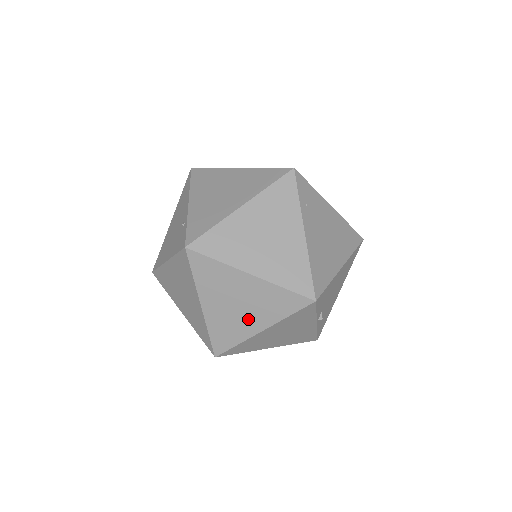
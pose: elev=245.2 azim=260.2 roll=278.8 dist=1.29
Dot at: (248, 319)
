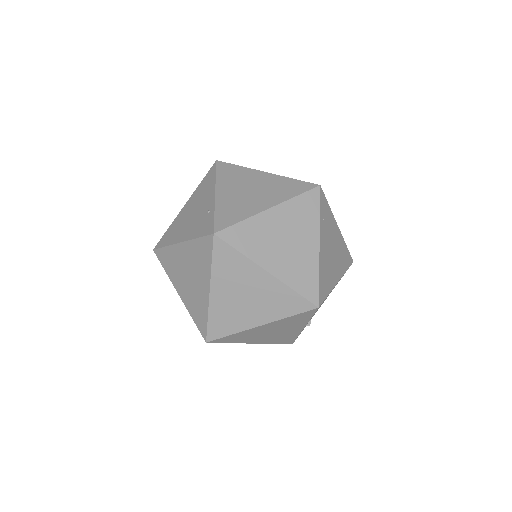
Dot at: (251, 312)
